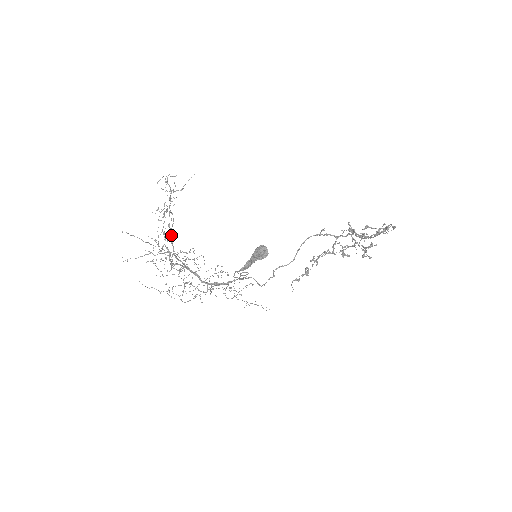
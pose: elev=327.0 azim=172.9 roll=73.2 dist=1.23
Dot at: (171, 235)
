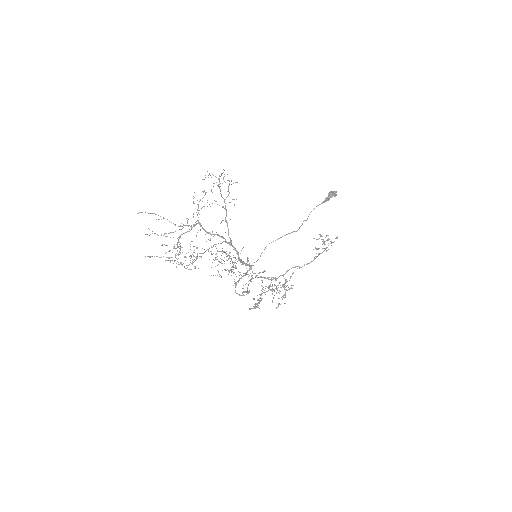
Dot at: occluded
